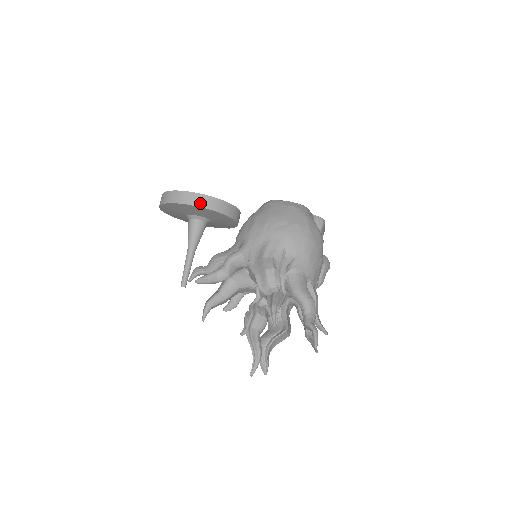
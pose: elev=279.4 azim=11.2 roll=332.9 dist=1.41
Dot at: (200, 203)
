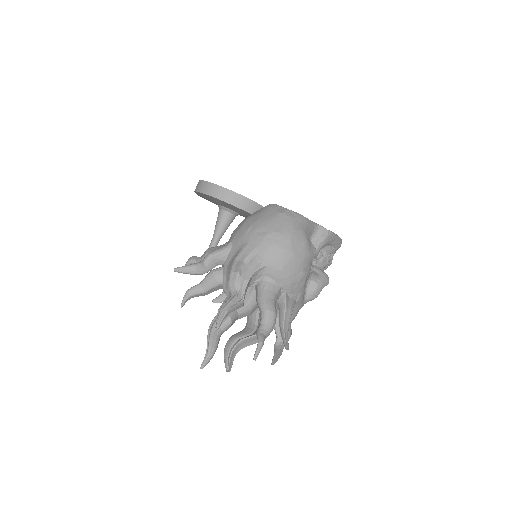
Dot at: (220, 196)
